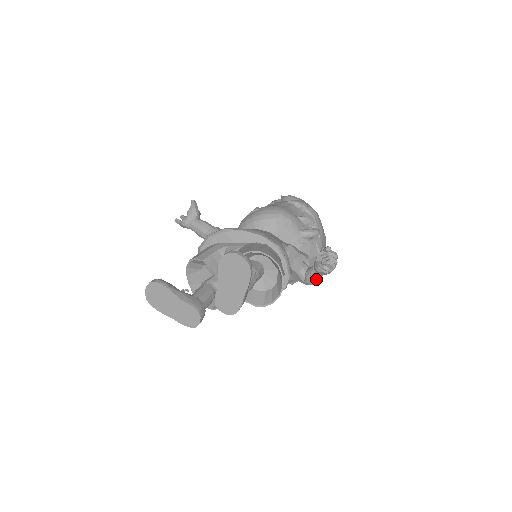
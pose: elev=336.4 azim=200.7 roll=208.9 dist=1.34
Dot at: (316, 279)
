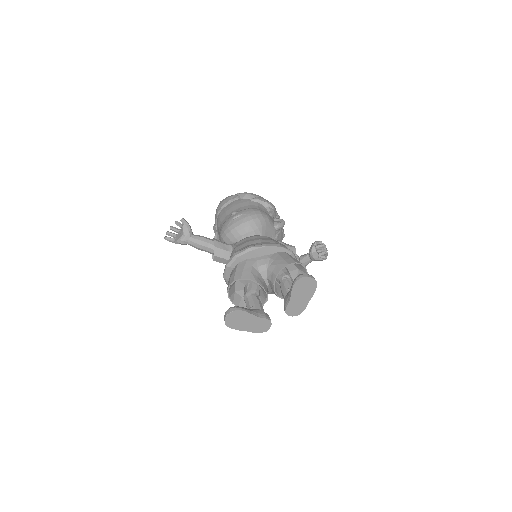
Dot at: occluded
